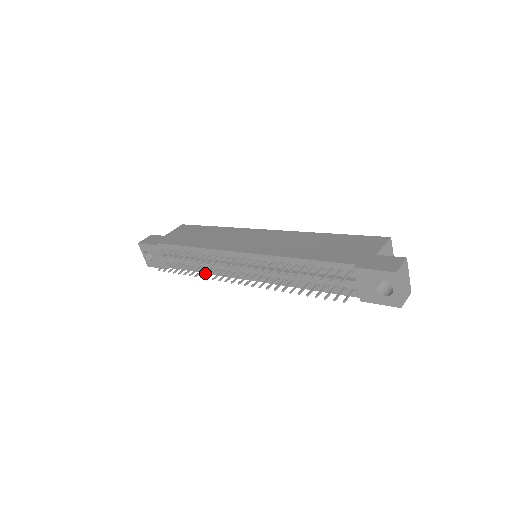
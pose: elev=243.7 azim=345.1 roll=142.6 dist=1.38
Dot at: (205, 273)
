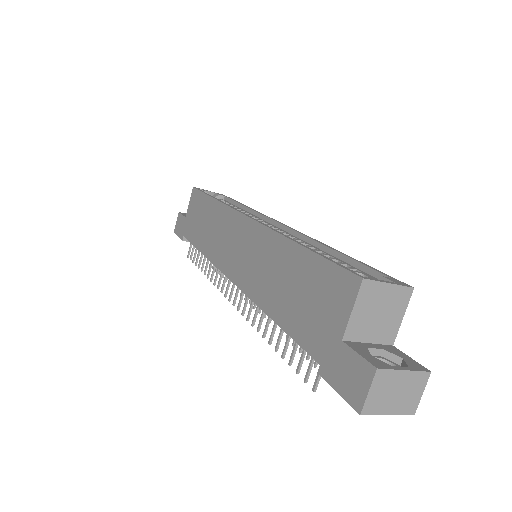
Dot at: occluded
